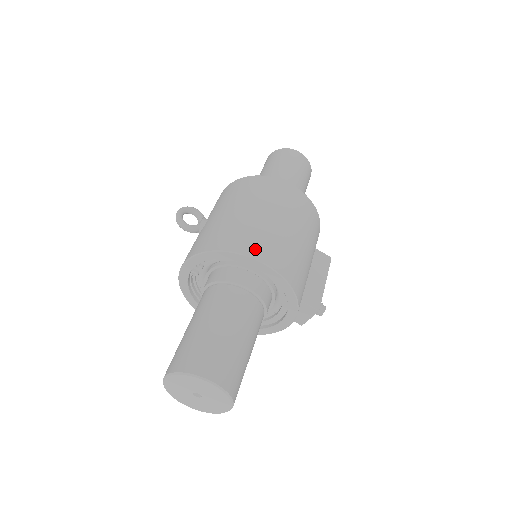
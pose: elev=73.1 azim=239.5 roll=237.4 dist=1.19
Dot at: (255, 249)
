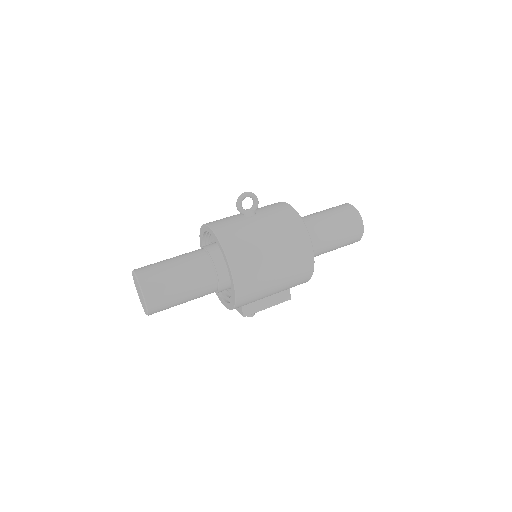
Dot at: (240, 273)
